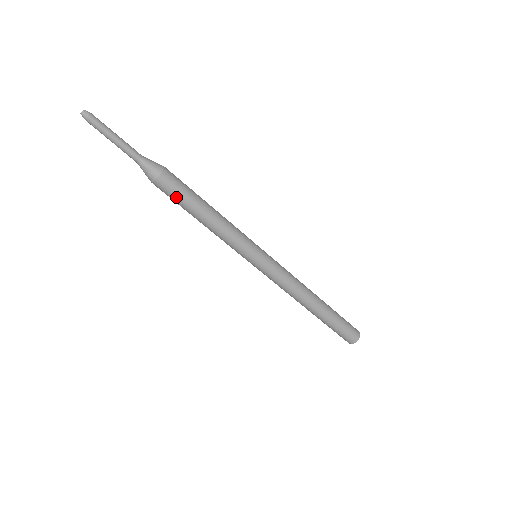
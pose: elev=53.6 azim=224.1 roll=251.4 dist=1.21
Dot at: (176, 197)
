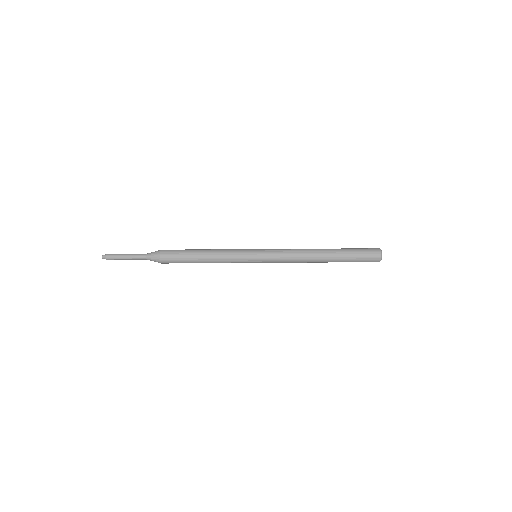
Dot at: (178, 254)
